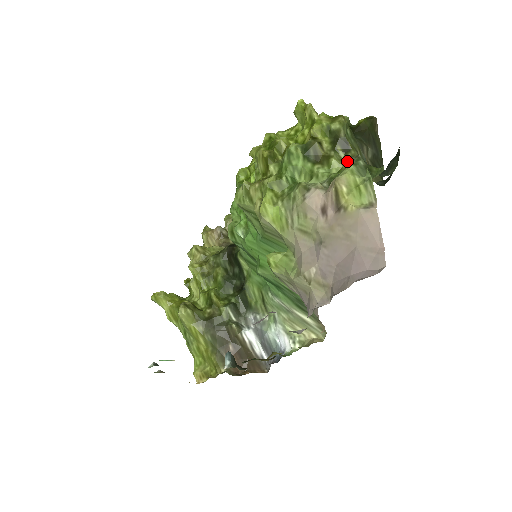
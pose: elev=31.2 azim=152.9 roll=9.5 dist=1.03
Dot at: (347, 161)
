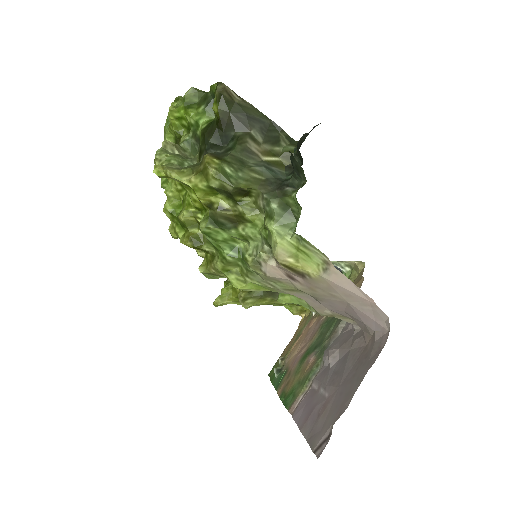
Dot at: (259, 207)
